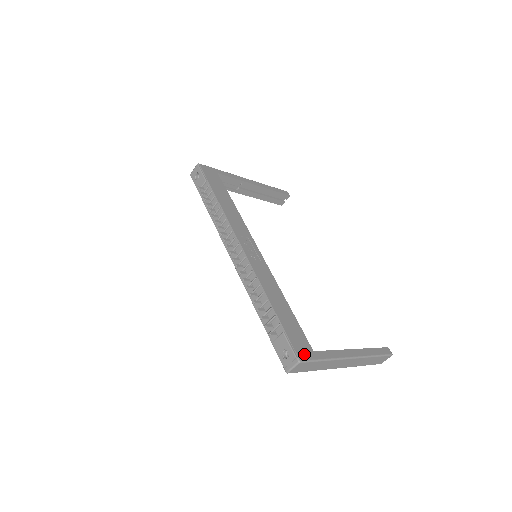
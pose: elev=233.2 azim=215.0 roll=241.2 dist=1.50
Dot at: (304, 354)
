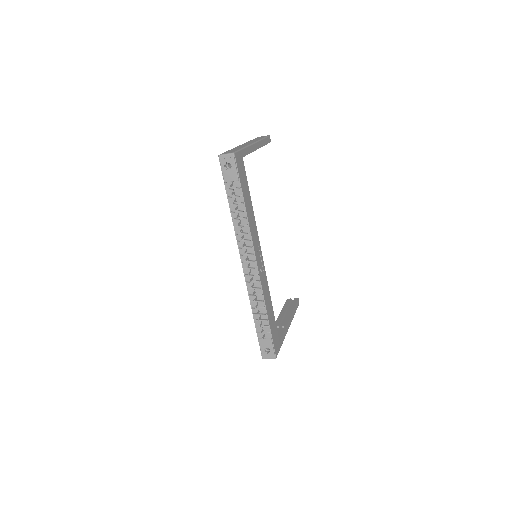
Dot at: (277, 350)
